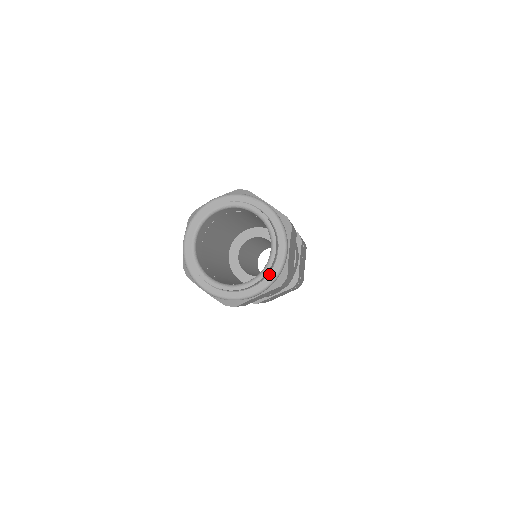
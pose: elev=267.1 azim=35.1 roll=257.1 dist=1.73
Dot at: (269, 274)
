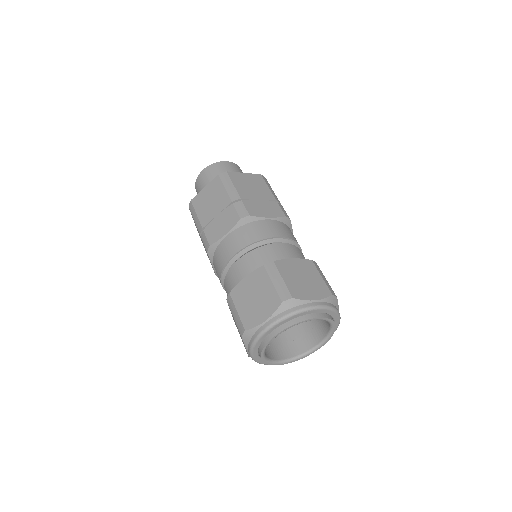
Dot at: occluded
